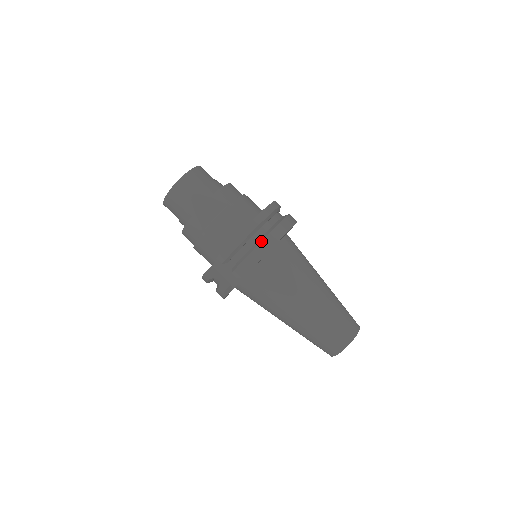
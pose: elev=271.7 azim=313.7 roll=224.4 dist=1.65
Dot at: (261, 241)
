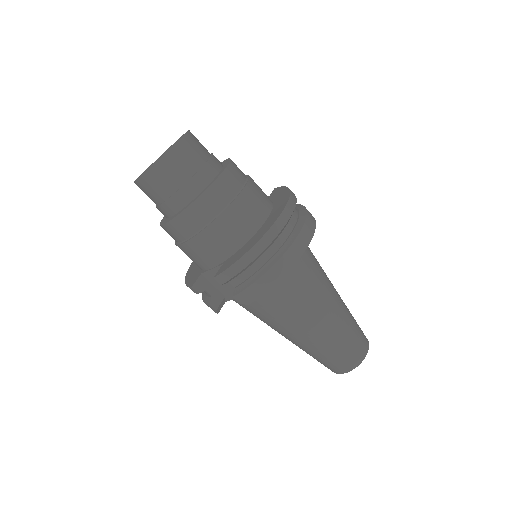
Dot at: (276, 261)
